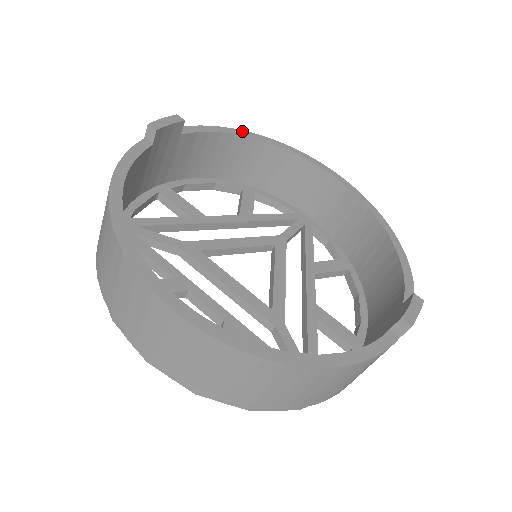
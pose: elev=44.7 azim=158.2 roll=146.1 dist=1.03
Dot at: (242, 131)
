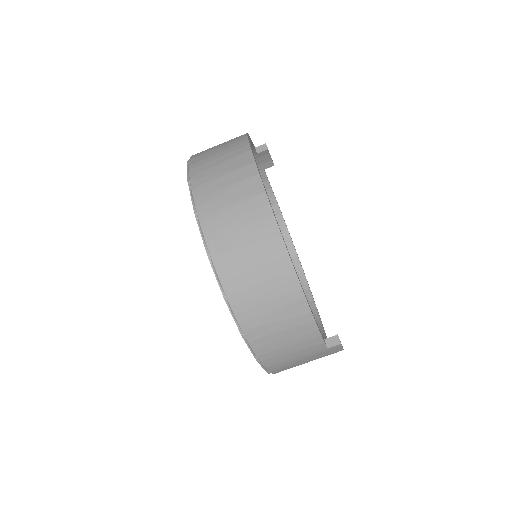
Dot at: occluded
